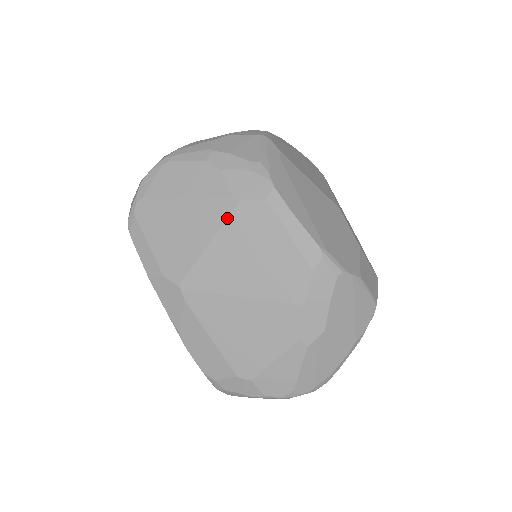
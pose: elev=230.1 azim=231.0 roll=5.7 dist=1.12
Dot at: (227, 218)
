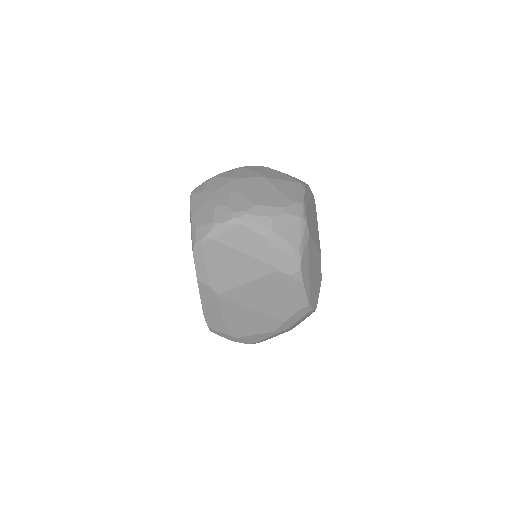
Dot at: (266, 276)
